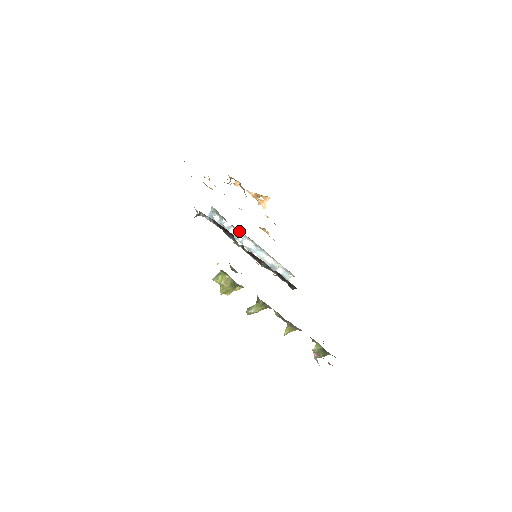
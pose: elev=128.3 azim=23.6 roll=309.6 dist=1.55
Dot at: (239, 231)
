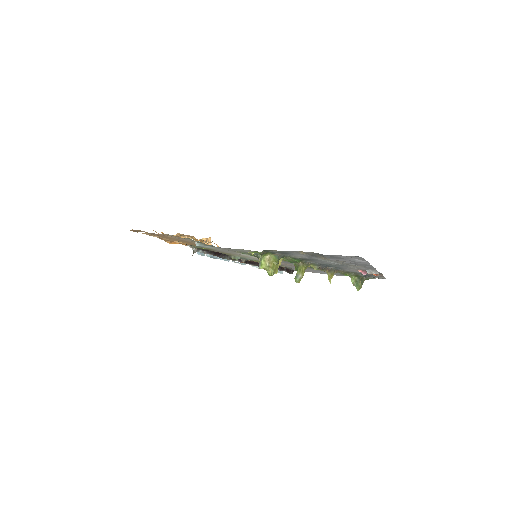
Dot at: occluded
